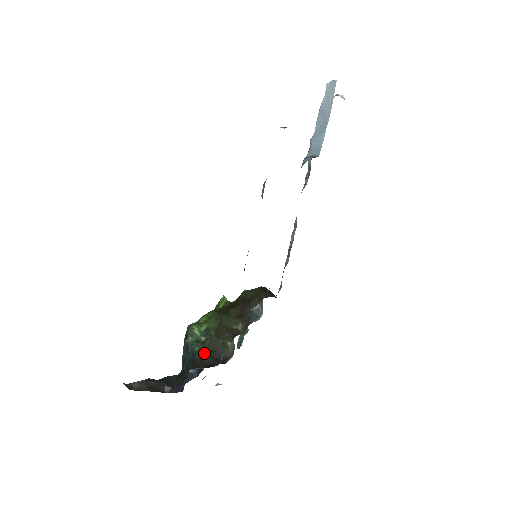
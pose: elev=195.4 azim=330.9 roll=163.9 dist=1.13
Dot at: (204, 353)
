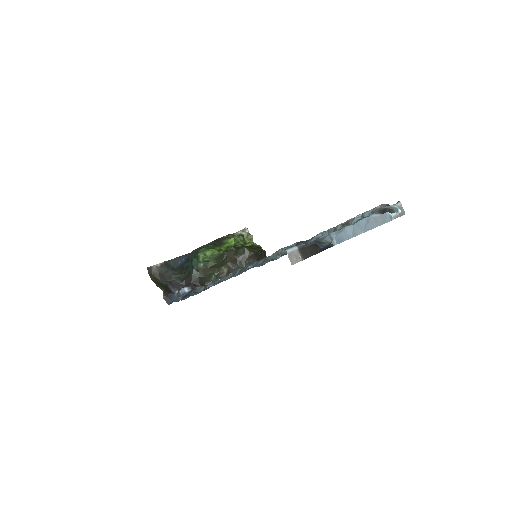
Dot at: (197, 274)
